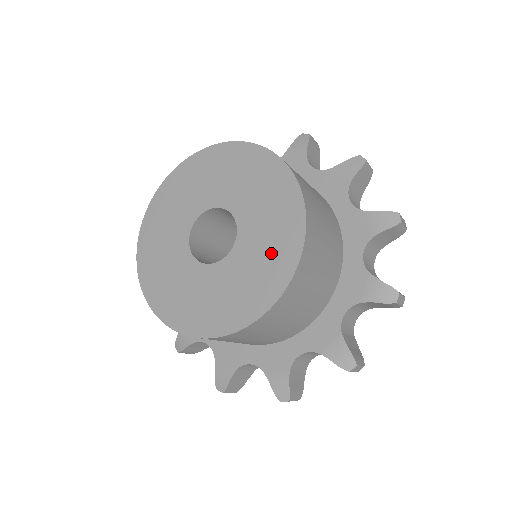
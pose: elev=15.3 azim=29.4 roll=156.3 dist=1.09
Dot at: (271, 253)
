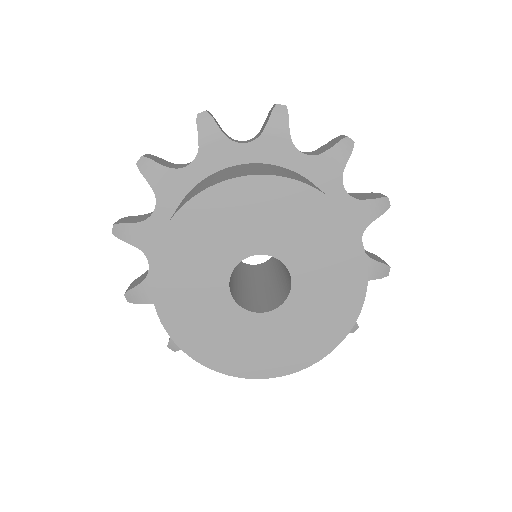
Dot at: (284, 349)
